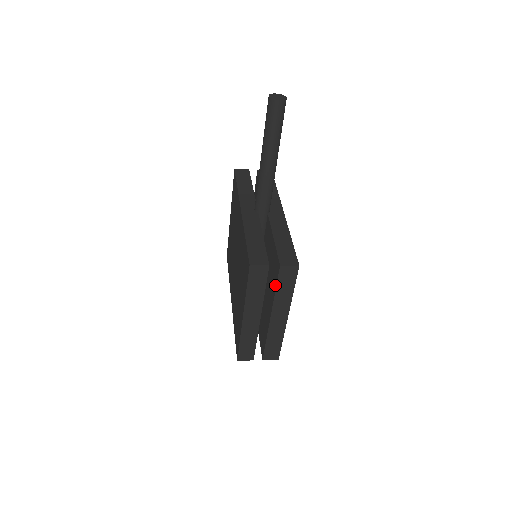
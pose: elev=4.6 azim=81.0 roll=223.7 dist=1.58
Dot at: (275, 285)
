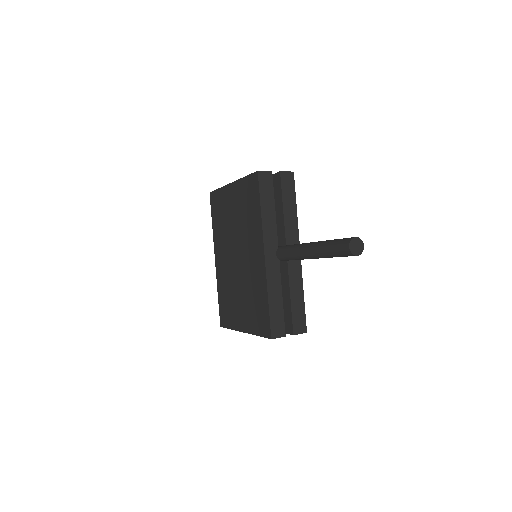
Dot at: occluded
